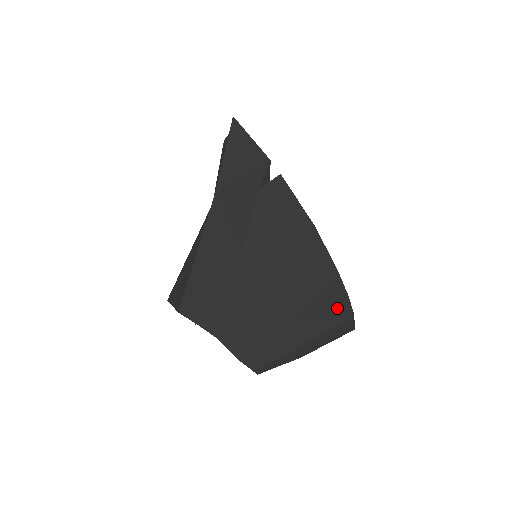
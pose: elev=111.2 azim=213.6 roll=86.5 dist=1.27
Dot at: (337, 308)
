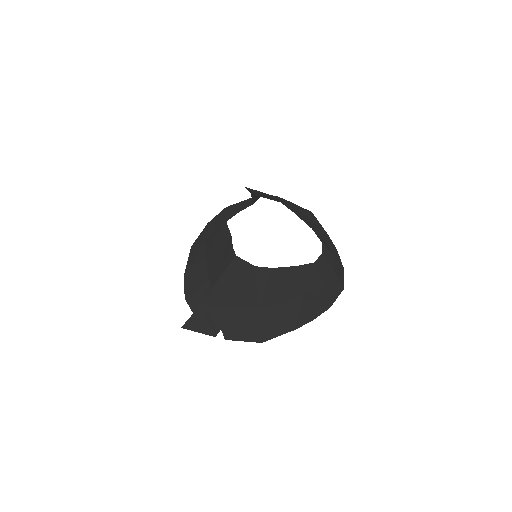
Dot at: (336, 254)
